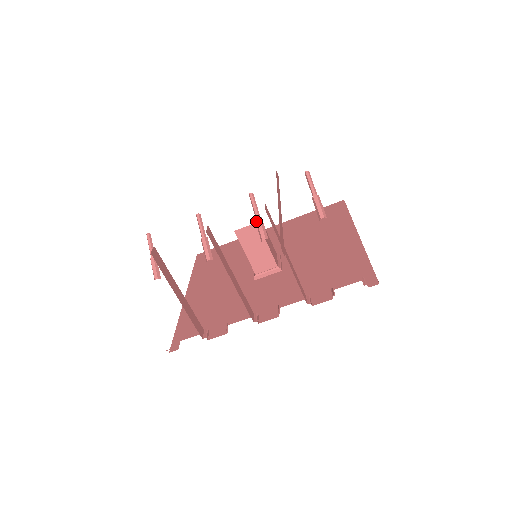
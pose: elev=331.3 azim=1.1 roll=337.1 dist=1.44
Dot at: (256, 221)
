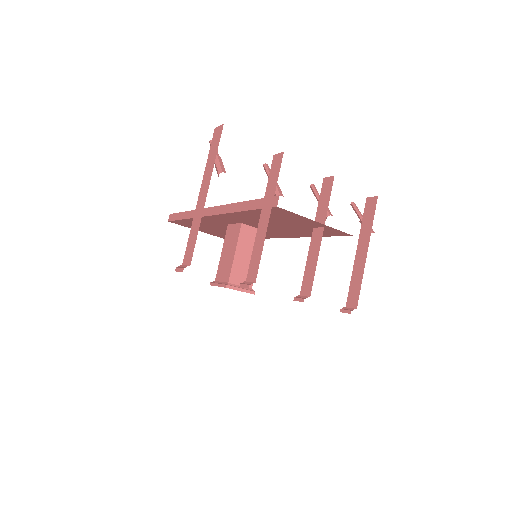
Dot at: occluded
